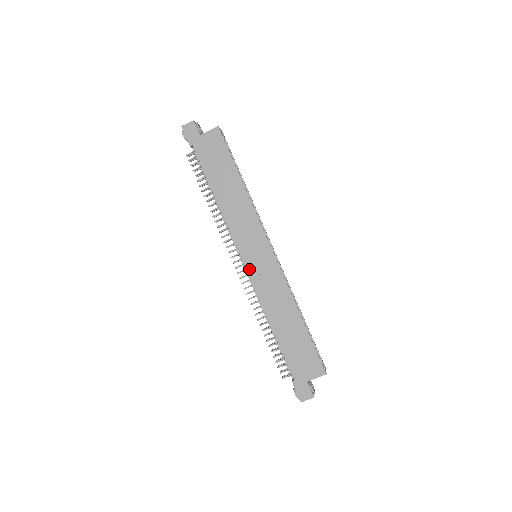
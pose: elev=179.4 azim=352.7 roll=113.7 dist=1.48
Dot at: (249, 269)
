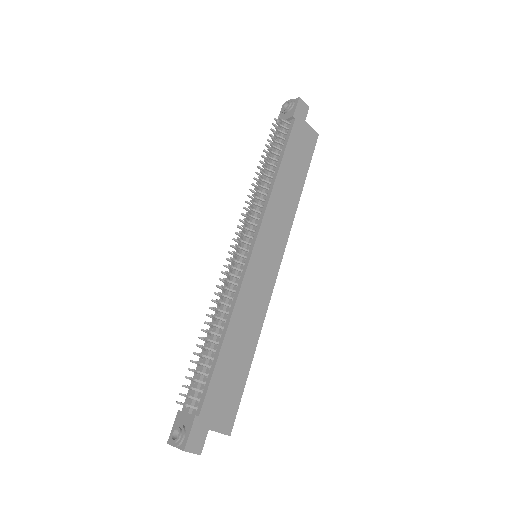
Dot at: (252, 260)
